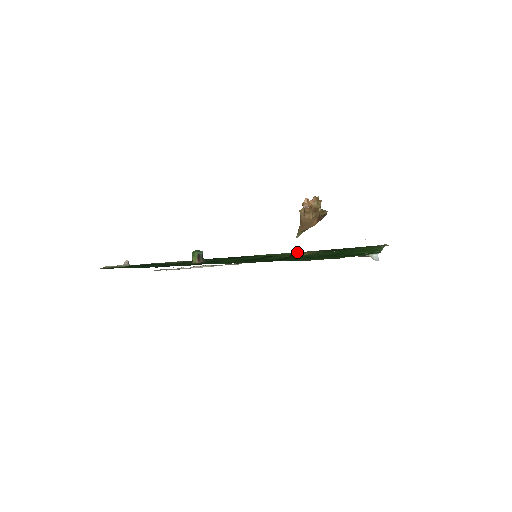
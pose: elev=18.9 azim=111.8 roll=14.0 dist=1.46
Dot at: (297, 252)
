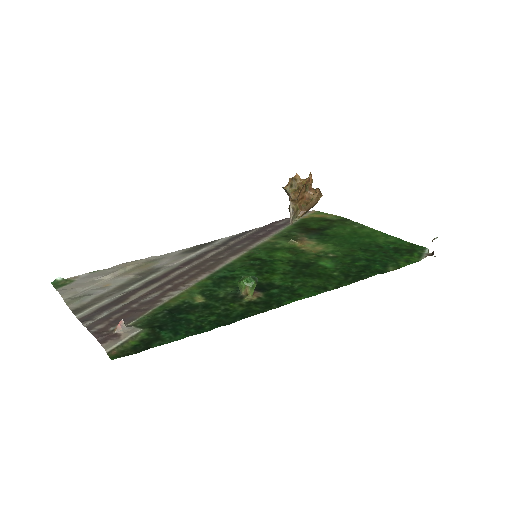
Dot at: (294, 242)
